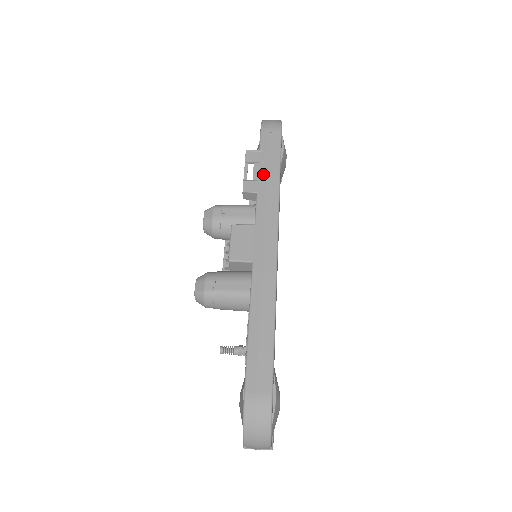
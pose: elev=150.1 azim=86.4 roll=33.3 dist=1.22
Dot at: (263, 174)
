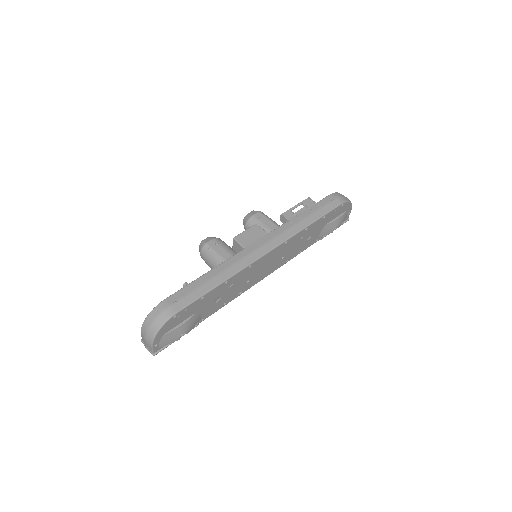
Dot at: (303, 215)
